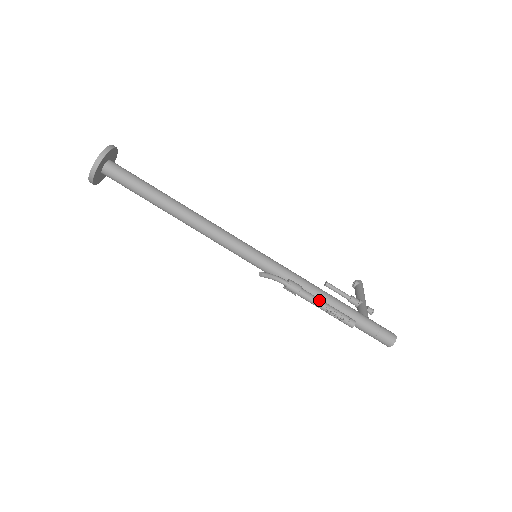
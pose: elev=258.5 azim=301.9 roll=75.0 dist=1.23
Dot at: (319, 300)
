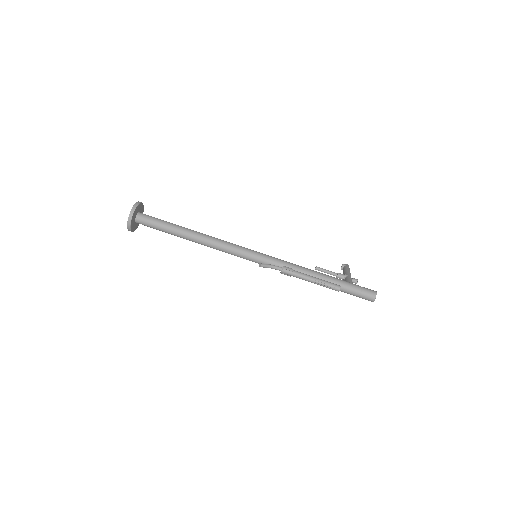
Dot at: (309, 276)
